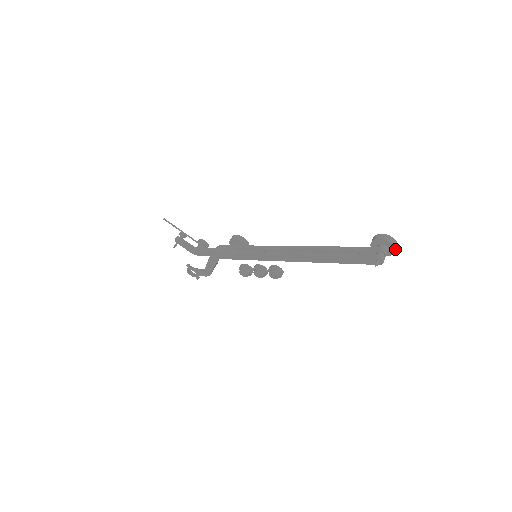
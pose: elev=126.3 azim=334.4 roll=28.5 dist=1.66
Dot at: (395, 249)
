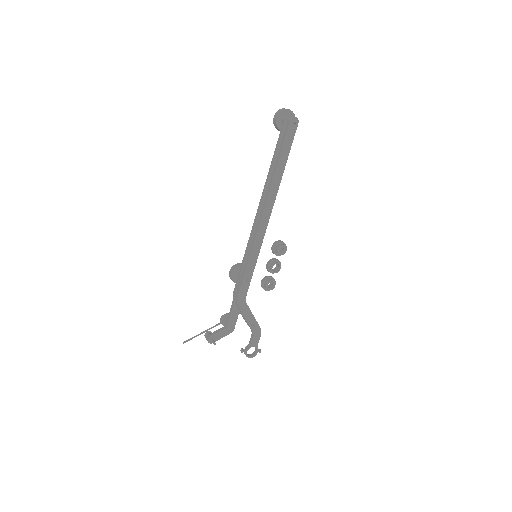
Dot at: (290, 110)
